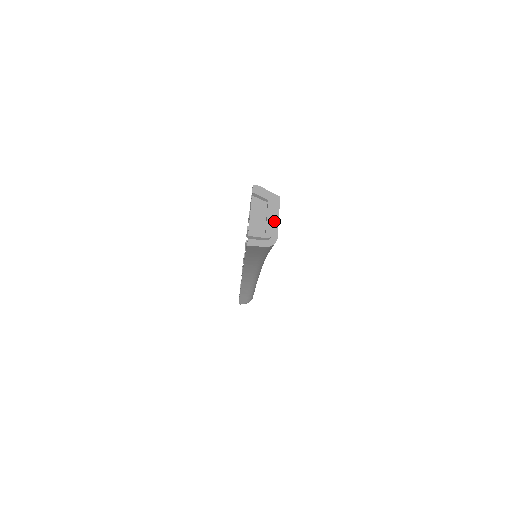
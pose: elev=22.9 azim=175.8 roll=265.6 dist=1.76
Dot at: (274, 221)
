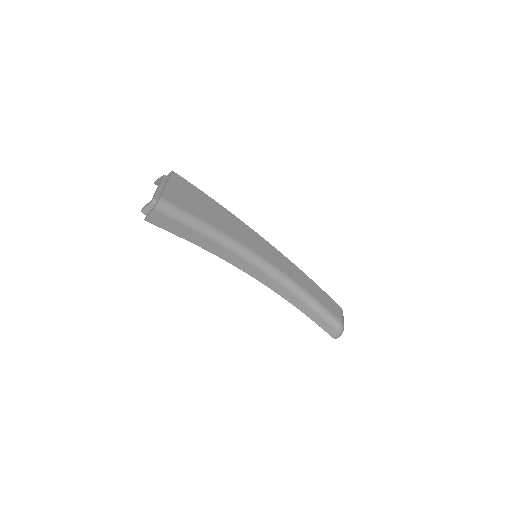
Dot at: (163, 189)
